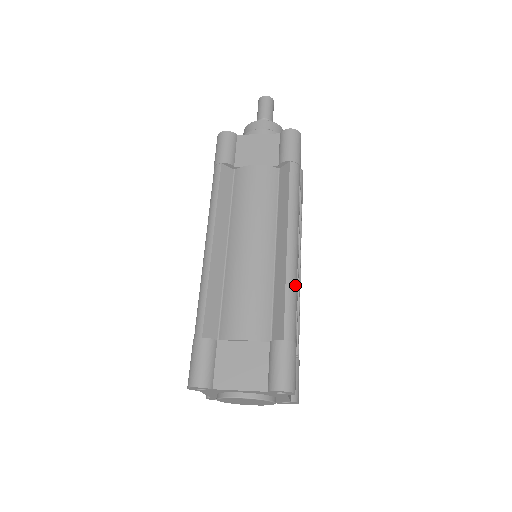
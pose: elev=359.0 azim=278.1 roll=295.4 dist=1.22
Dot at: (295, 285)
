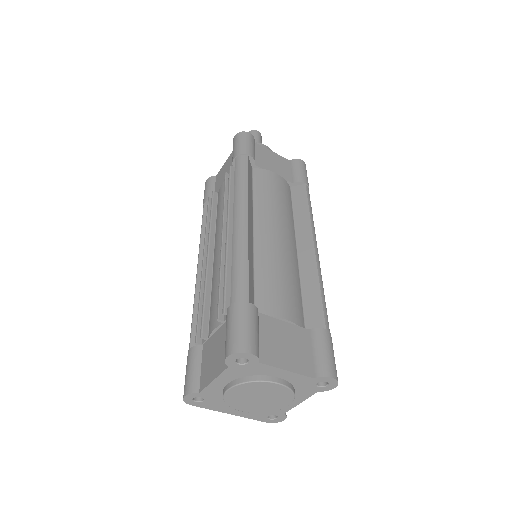
Dot at: (322, 285)
